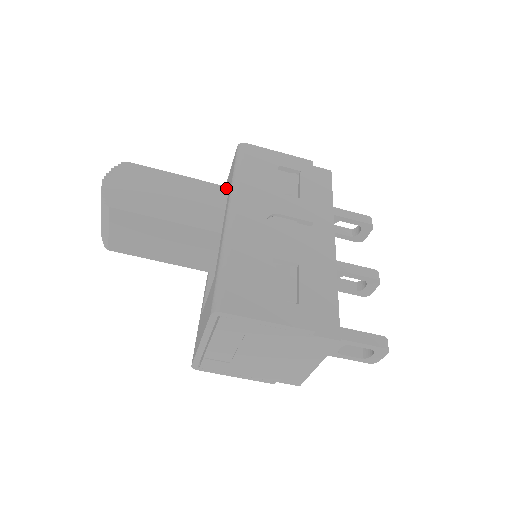
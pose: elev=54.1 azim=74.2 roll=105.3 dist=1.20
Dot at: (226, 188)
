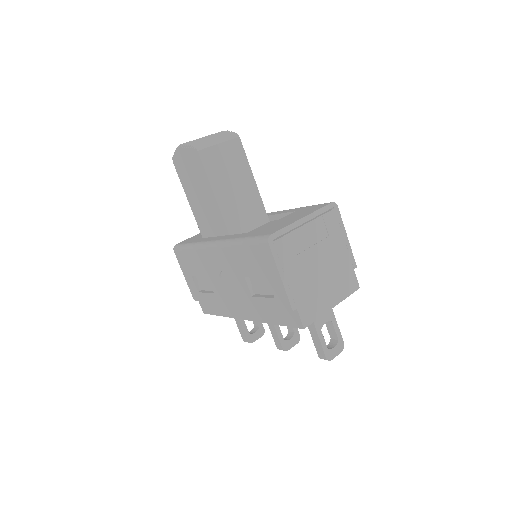
Dot at: occluded
